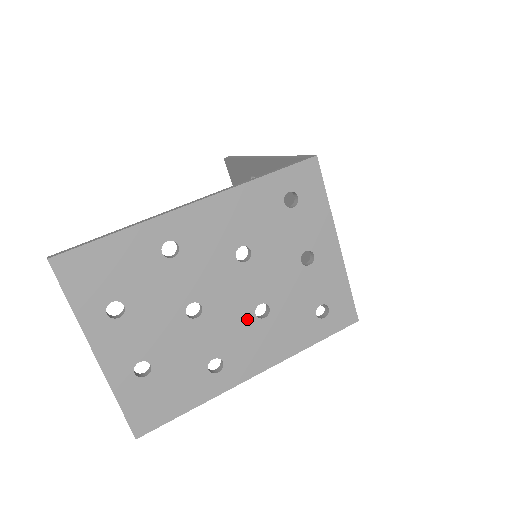
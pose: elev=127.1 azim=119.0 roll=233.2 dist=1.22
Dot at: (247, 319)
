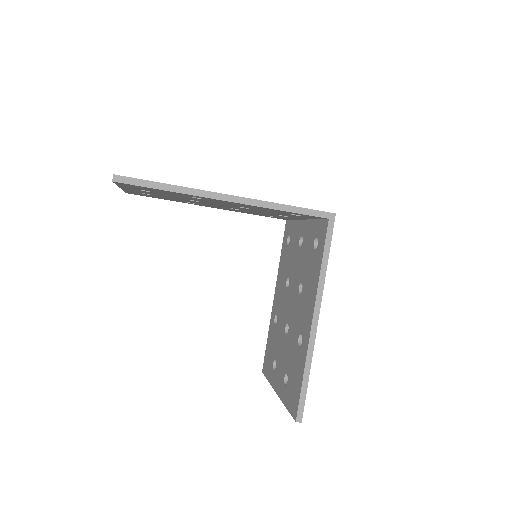
Dot at: occluded
